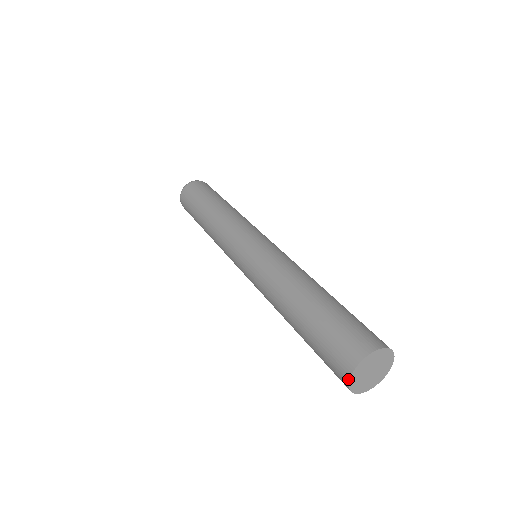
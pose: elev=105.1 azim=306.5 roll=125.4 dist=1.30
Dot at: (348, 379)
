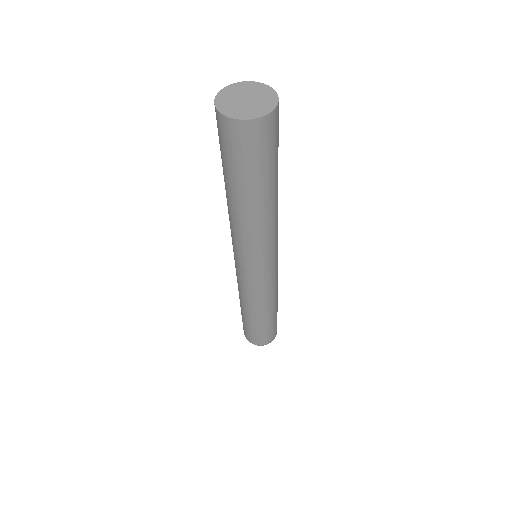
Dot at: (223, 90)
